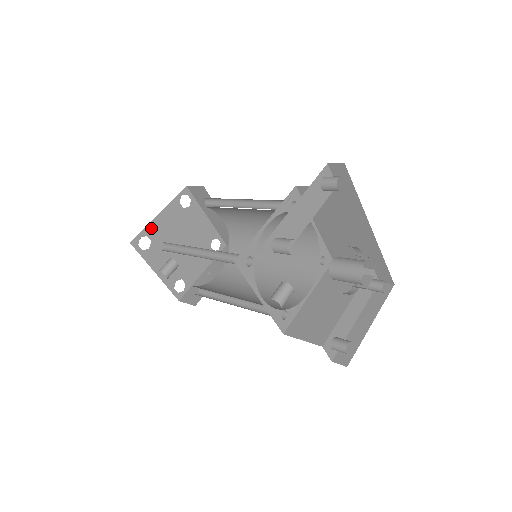
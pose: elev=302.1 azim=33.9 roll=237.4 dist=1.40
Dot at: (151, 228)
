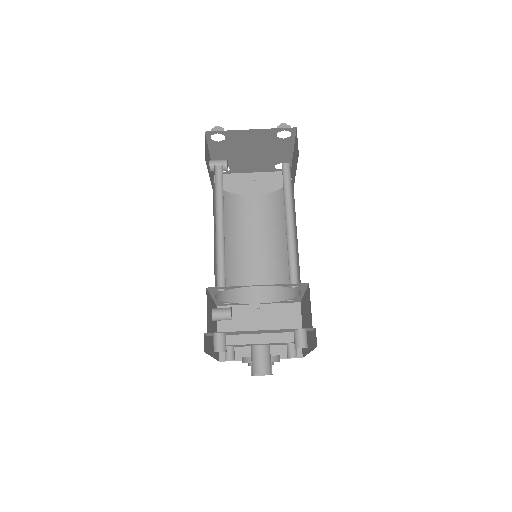
Dot at: (233, 133)
